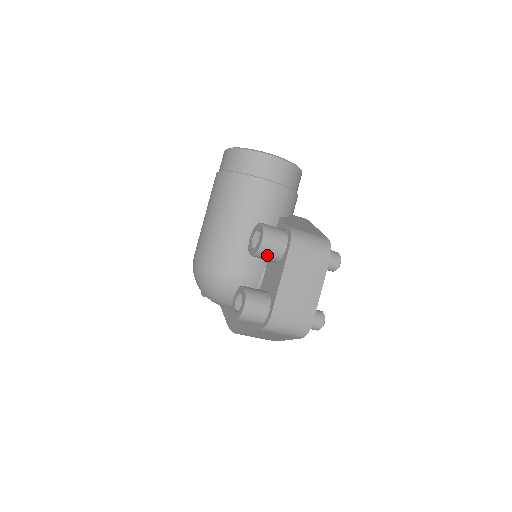
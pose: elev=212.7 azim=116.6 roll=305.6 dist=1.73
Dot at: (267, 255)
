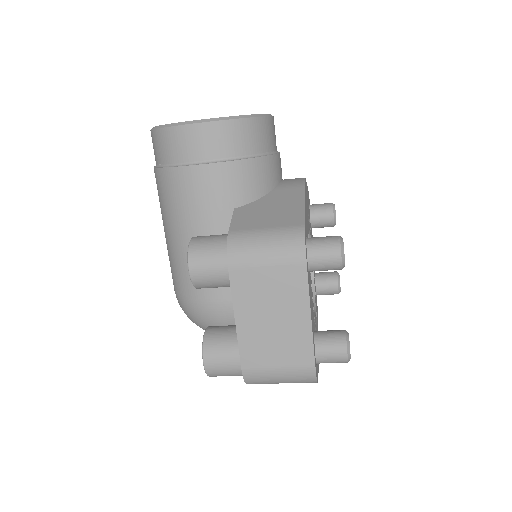
Dot at: (210, 285)
